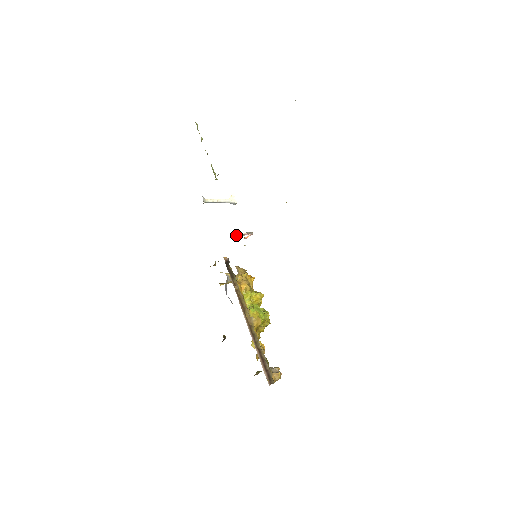
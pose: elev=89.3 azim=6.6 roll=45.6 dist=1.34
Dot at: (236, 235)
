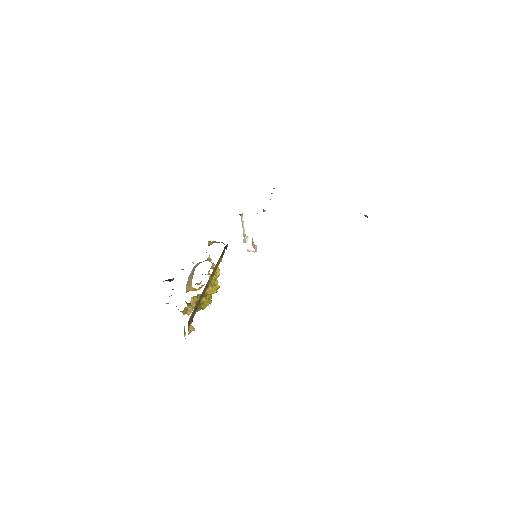
Dot at: occluded
